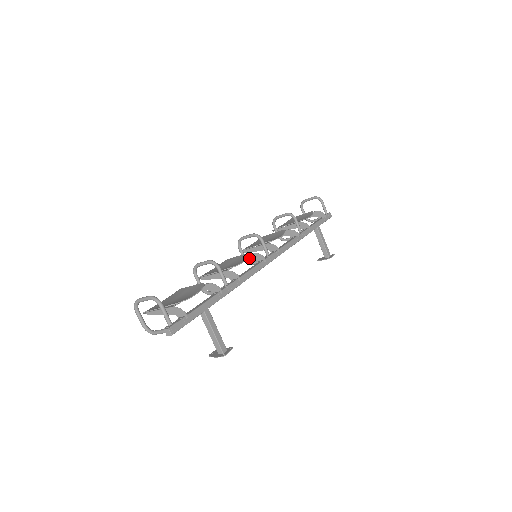
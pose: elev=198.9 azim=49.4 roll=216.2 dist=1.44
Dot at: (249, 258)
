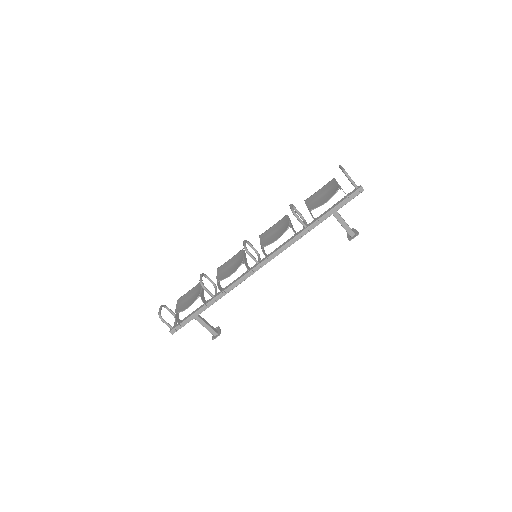
Dot at: (246, 262)
